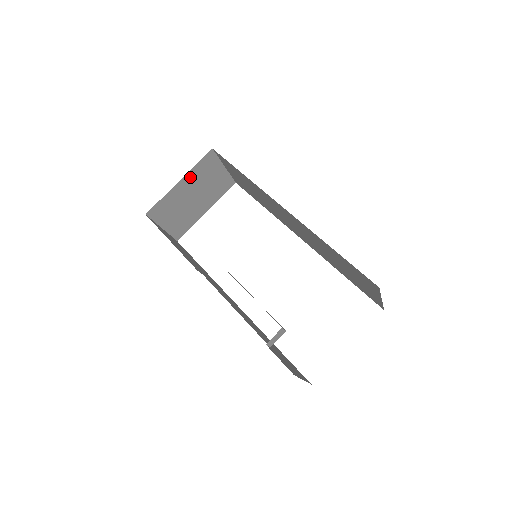
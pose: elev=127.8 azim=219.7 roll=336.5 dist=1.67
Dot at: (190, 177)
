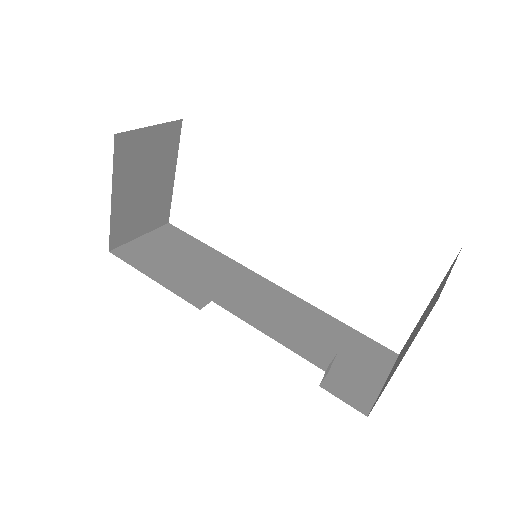
Dot at: (120, 180)
